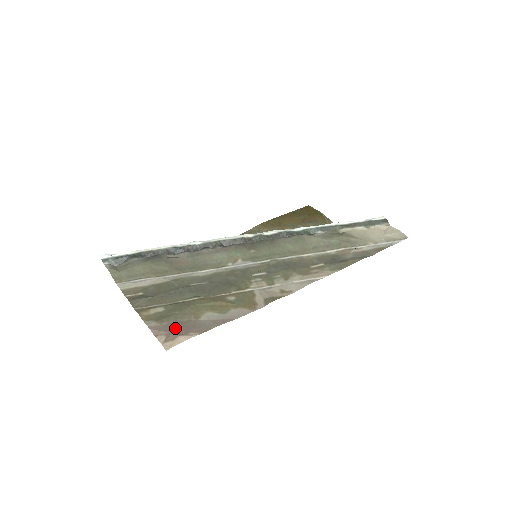
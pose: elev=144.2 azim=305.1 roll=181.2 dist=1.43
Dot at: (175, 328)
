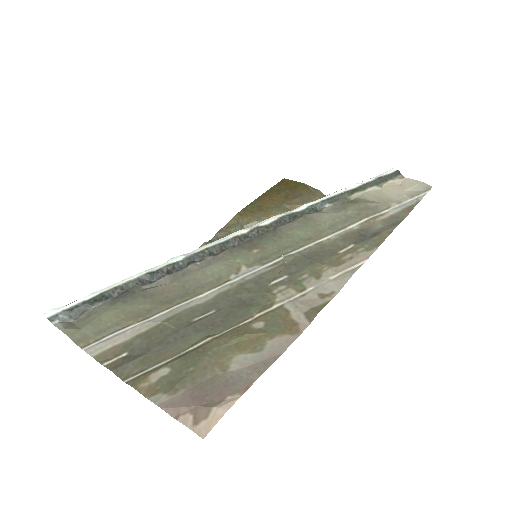
Dot at: (200, 396)
